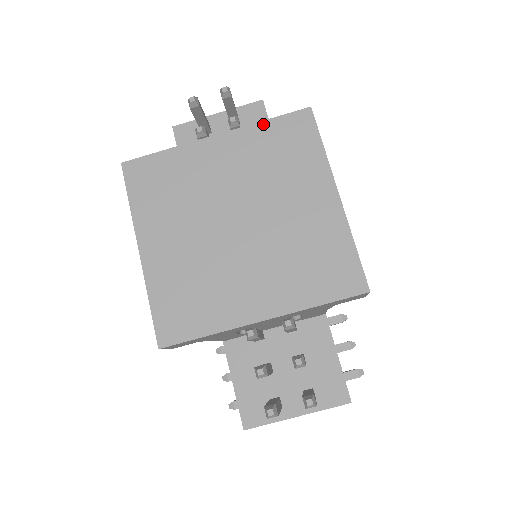
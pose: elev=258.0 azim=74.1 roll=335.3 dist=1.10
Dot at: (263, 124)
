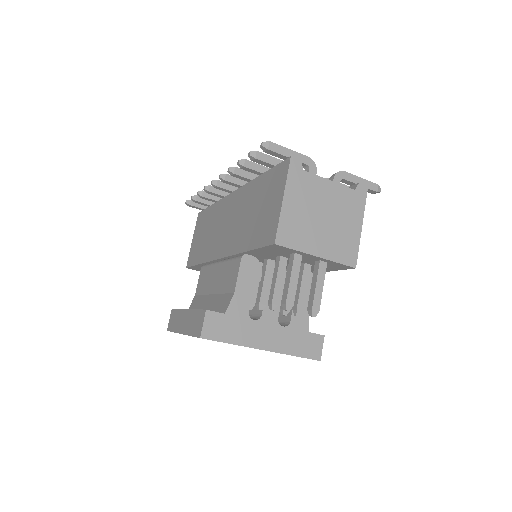
Dot at: occluded
